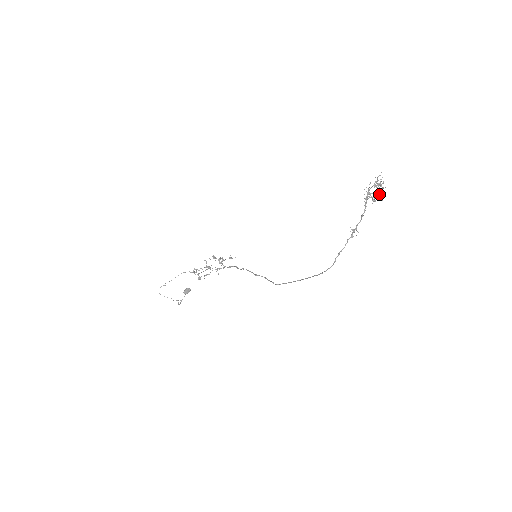
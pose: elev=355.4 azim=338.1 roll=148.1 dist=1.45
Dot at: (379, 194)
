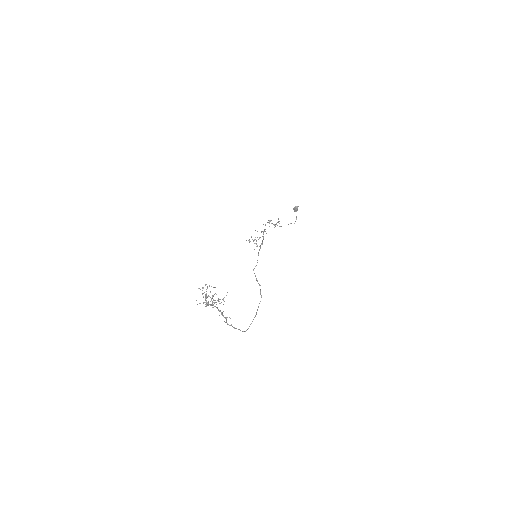
Dot at: (214, 303)
